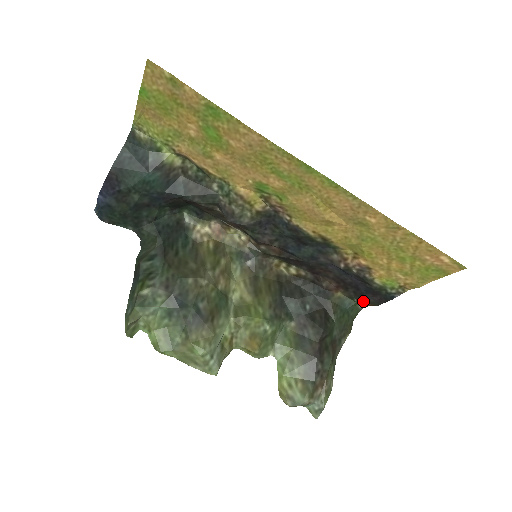
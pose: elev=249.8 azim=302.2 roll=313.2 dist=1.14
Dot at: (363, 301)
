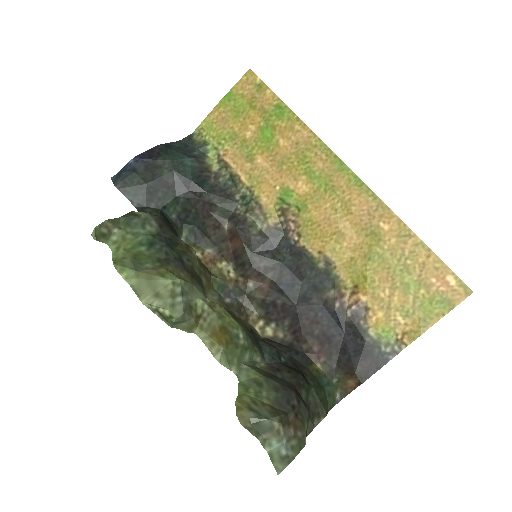
Dot at: (345, 380)
